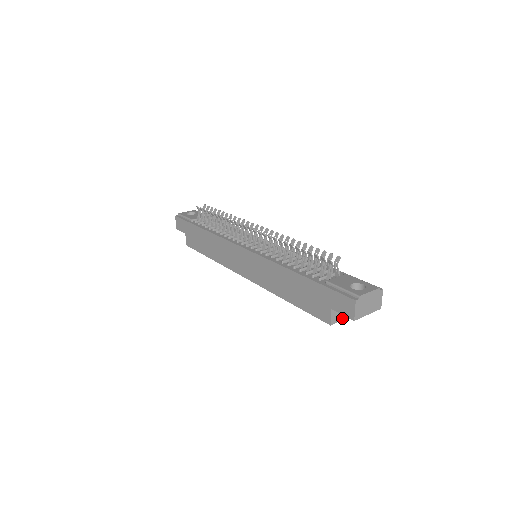
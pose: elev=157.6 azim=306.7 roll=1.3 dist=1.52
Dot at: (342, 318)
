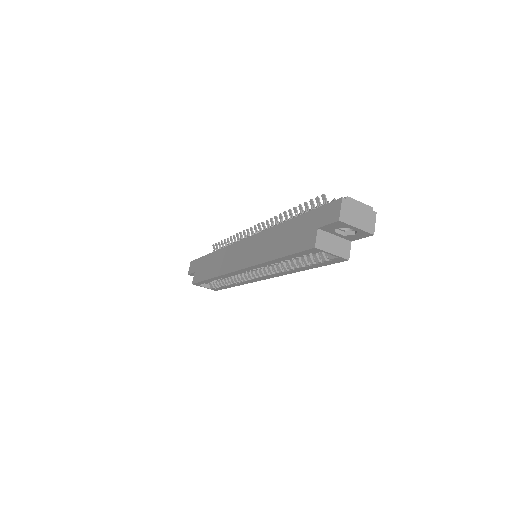
Dot at: (330, 251)
